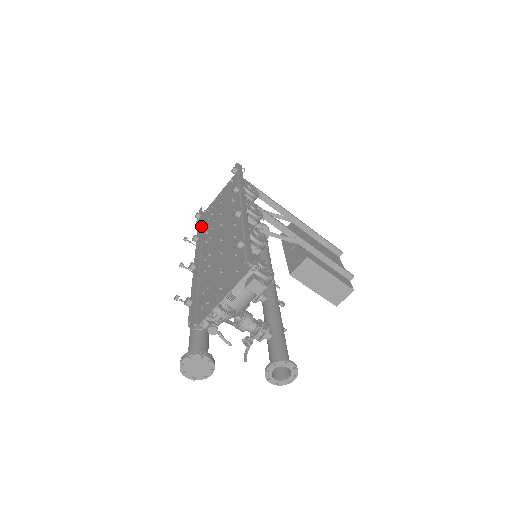
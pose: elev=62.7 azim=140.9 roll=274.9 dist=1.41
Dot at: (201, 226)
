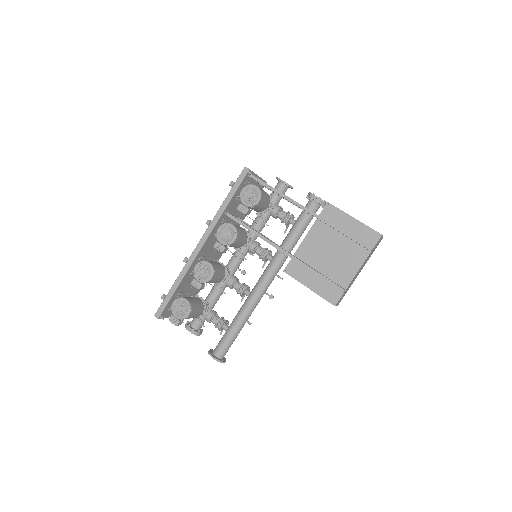
Dot at: occluded
